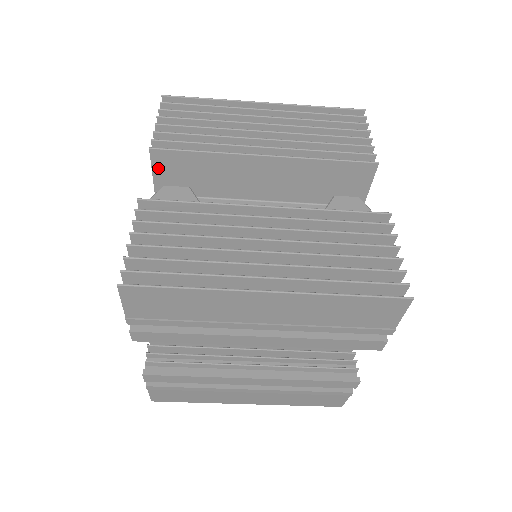
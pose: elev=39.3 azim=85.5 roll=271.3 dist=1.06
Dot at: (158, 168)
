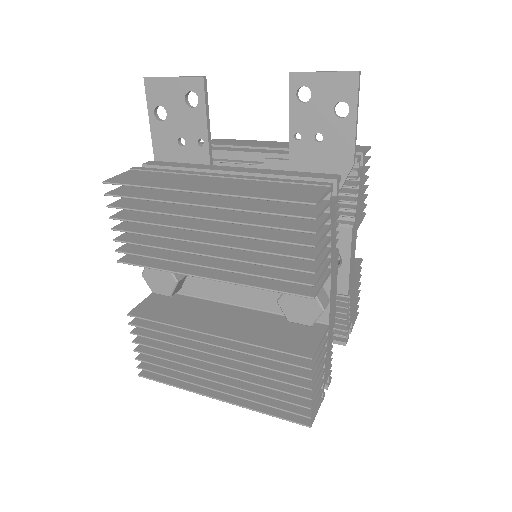
Dot at: occluded
